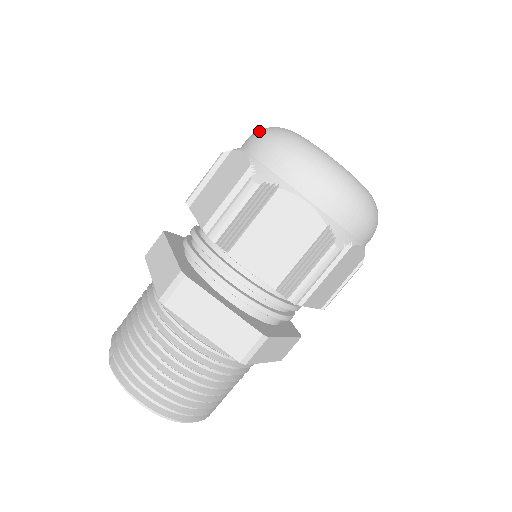
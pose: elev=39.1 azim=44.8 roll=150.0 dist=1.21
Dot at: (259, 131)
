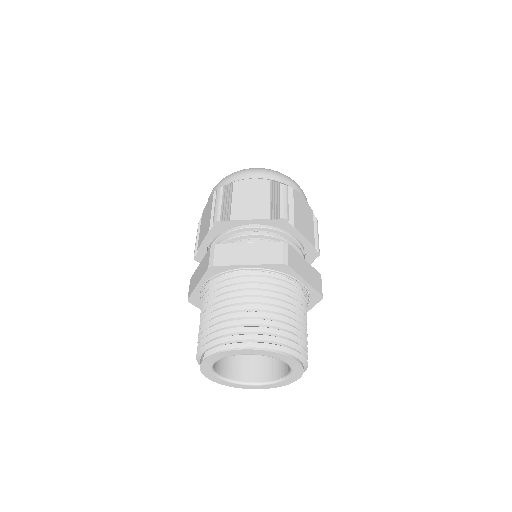
Dot at: occluded
